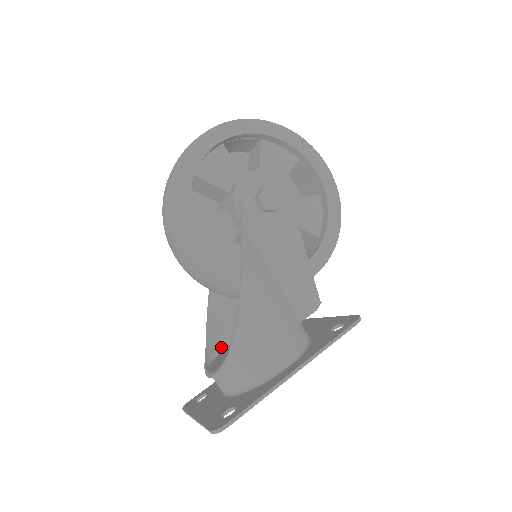
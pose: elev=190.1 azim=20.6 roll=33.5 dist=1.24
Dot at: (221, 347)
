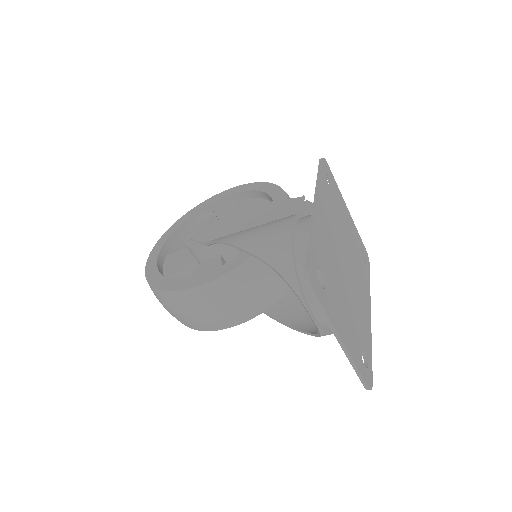
Dot at: occluded
